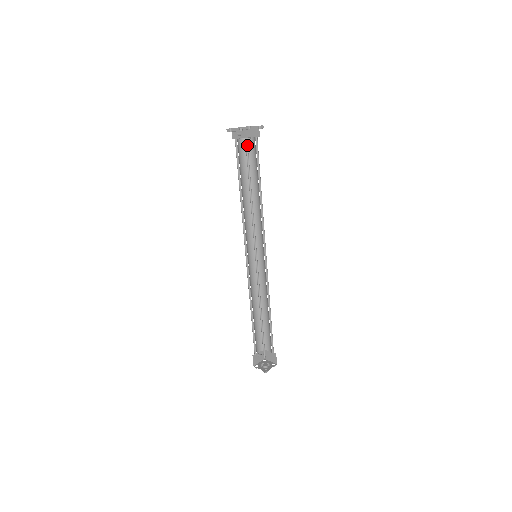
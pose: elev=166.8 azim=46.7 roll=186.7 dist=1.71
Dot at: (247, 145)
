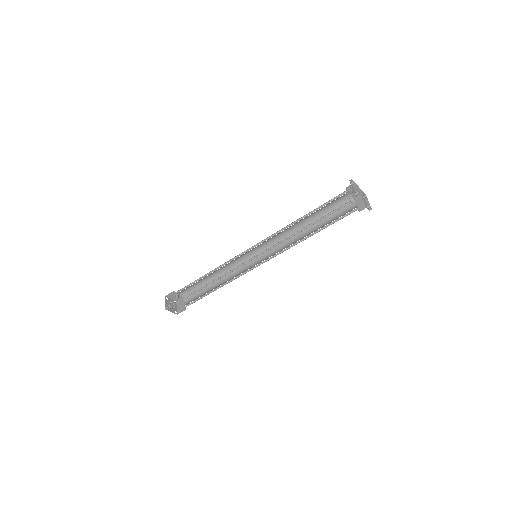
Dot at: occluded
